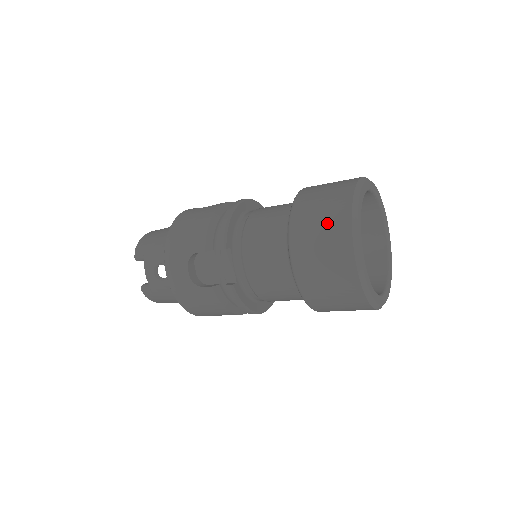
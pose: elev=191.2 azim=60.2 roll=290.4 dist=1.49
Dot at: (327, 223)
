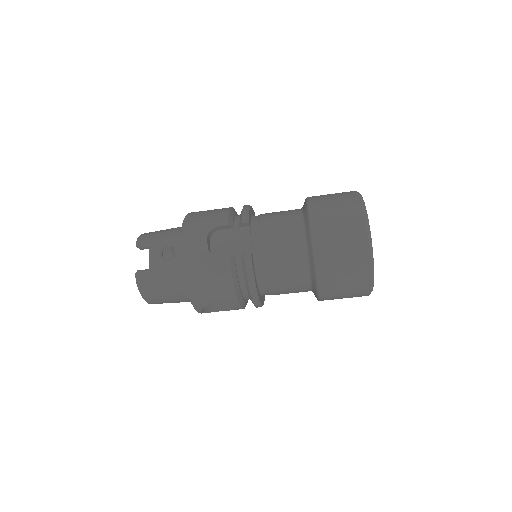
Dot at: (341, 203)
